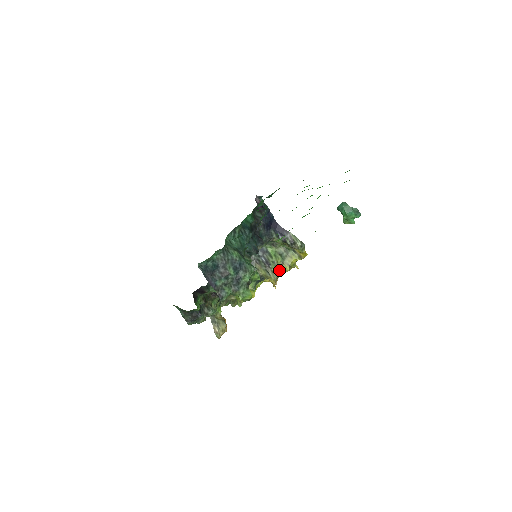
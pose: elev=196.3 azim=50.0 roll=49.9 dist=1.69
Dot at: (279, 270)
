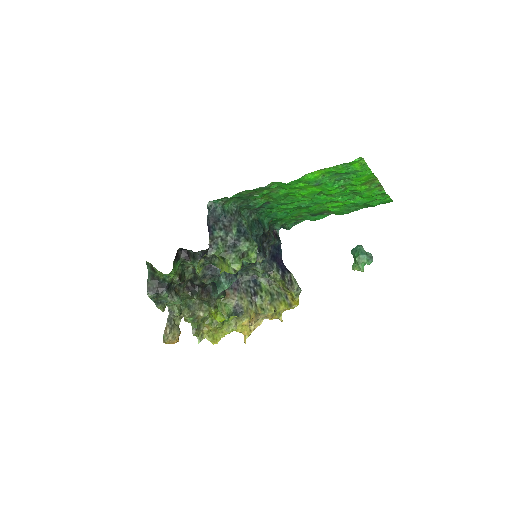
Dot at: (263, 307)
